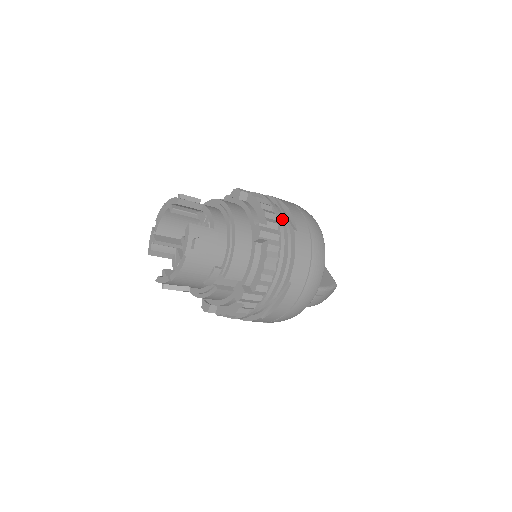
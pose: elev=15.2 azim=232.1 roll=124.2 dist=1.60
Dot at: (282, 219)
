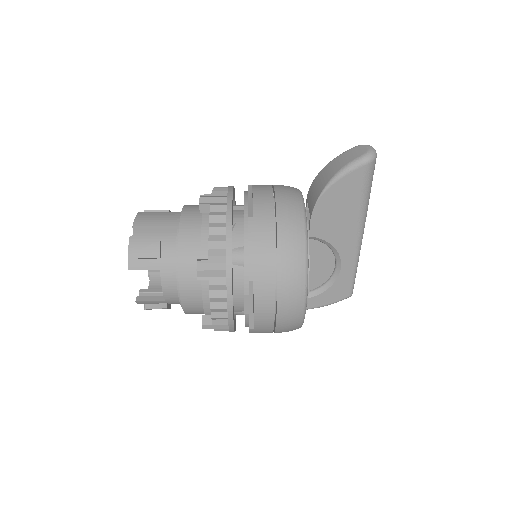
Dot at: (244, 311)
